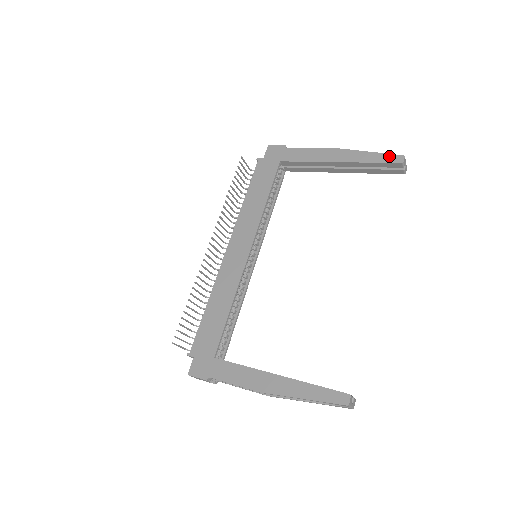
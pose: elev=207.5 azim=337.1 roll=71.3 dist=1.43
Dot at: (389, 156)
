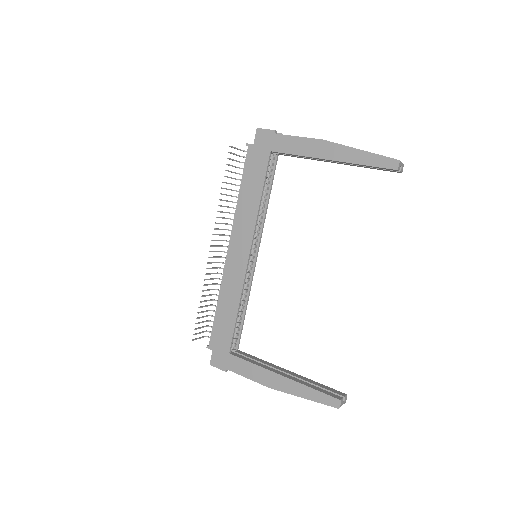
Dot at: (383, 159)
